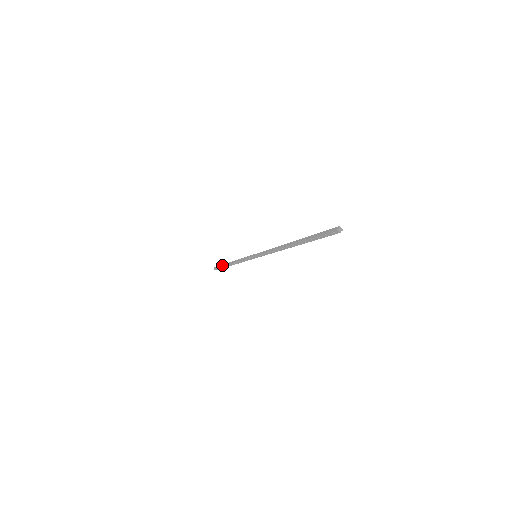
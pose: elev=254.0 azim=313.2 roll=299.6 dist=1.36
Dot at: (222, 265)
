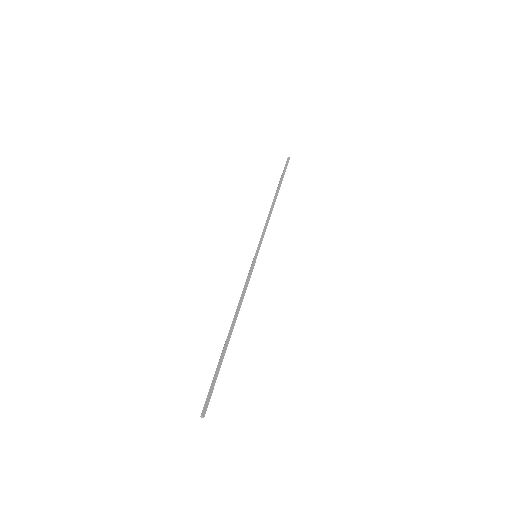
Dot at: (282, 178)
